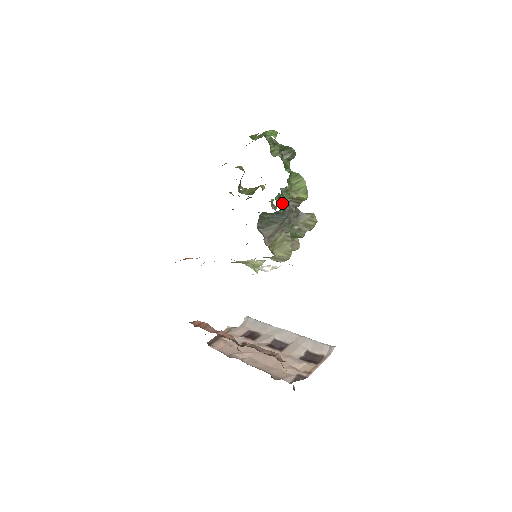
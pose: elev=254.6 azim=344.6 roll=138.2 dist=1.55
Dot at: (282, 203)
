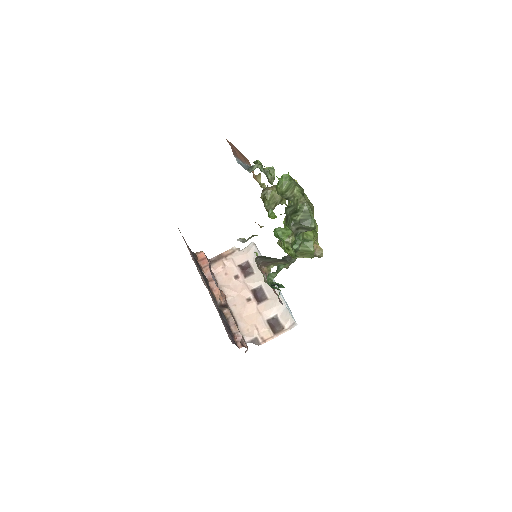
Dot at: (275, 274)
